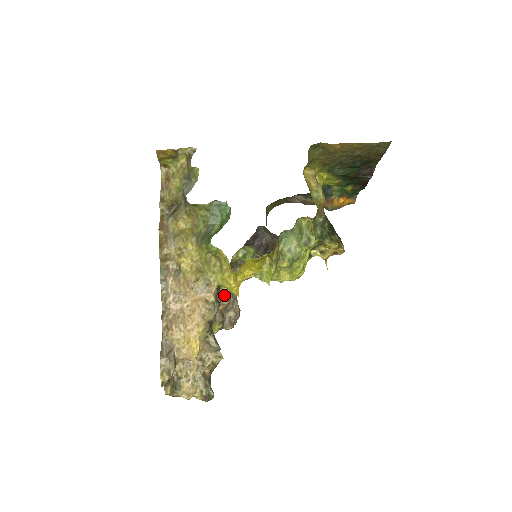
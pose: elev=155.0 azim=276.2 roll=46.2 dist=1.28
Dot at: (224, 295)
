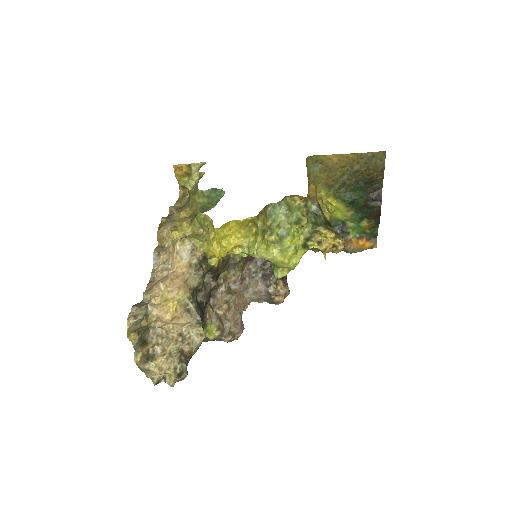
Dot at: (224, 299)
